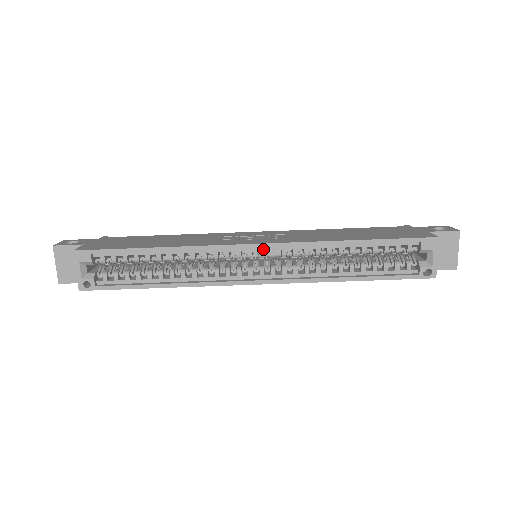
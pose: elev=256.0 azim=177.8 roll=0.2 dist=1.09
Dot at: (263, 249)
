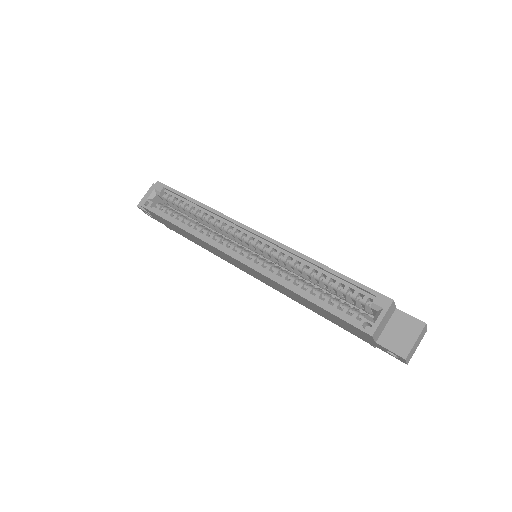
Dot at: (259, 239)
